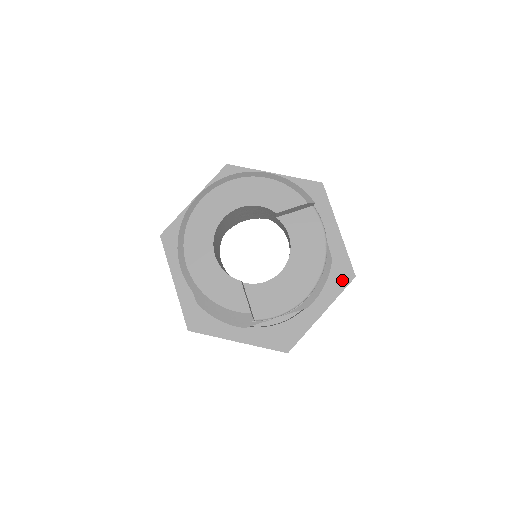
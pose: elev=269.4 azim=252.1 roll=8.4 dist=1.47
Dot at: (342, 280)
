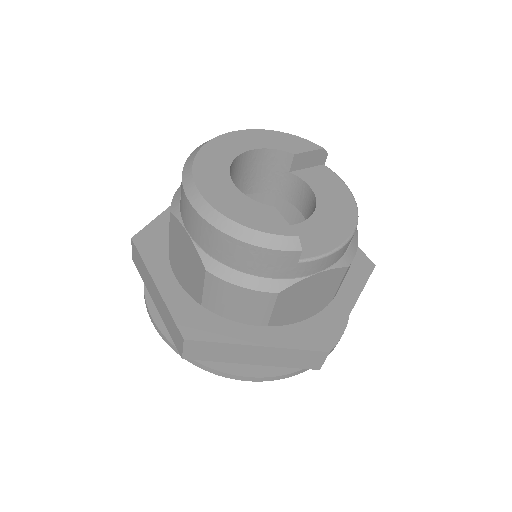
Dot at: (362, 270)
